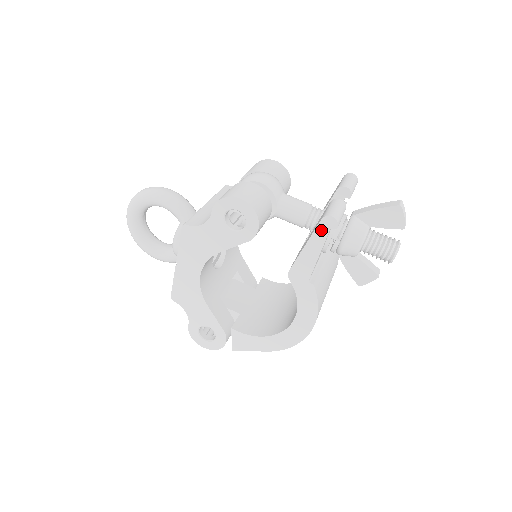
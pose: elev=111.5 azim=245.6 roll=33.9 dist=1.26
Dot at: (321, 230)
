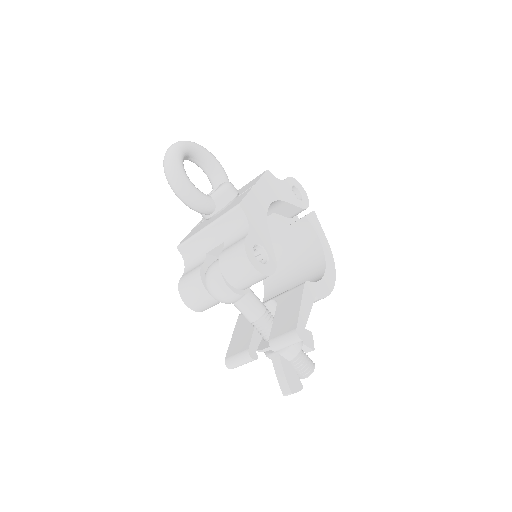
Dot at: occluded
